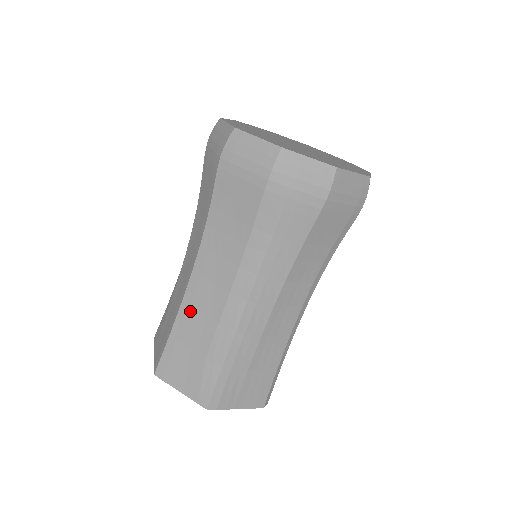
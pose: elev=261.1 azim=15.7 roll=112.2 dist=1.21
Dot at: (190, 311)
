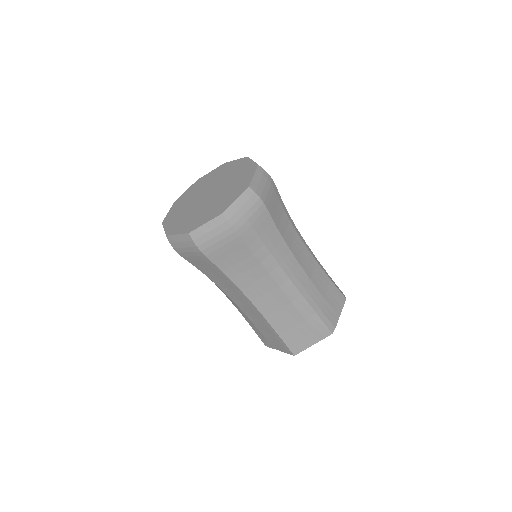
Dot at: (273, 315)
